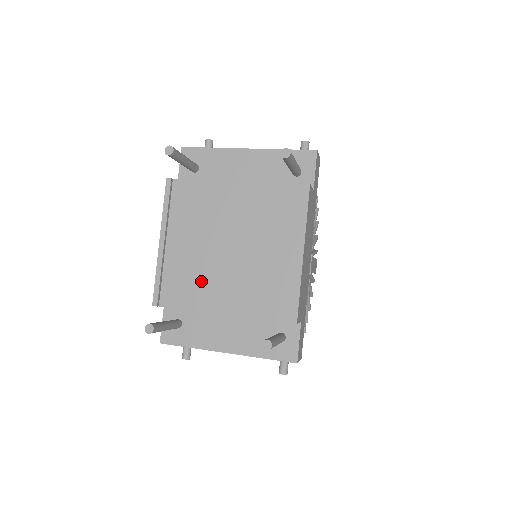
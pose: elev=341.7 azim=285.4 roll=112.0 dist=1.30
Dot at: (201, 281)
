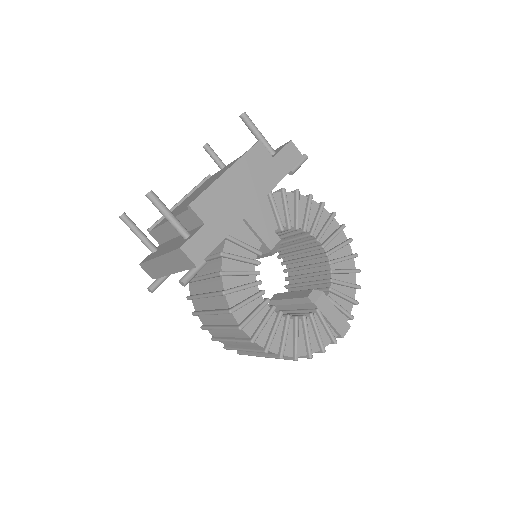
Dot at: occluded
